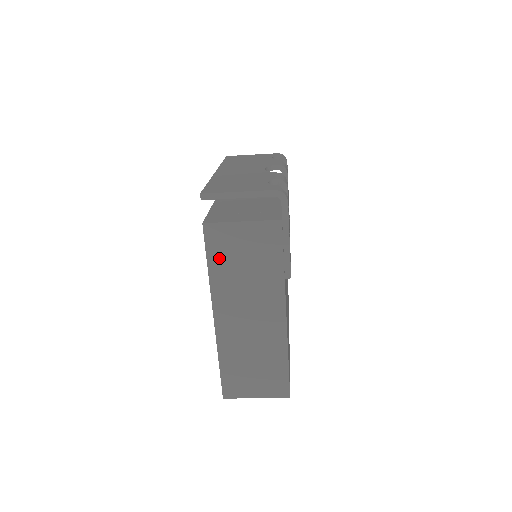
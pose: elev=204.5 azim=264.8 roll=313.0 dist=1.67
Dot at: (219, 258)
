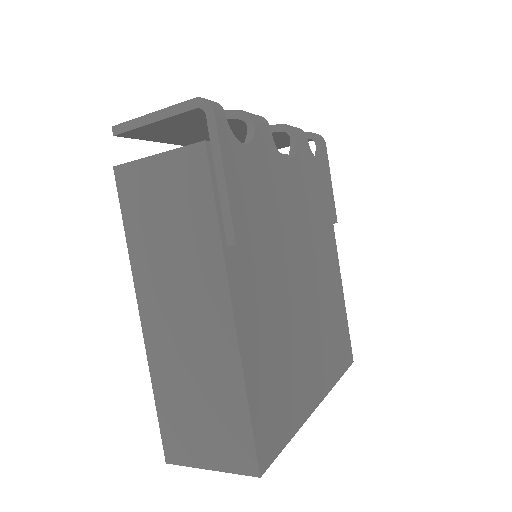
Dot at: (136, 218)
